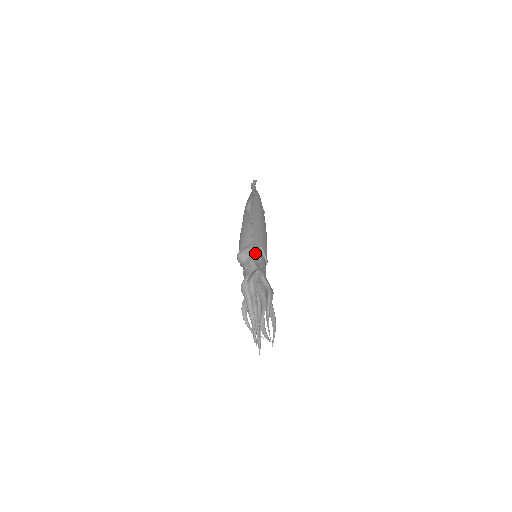
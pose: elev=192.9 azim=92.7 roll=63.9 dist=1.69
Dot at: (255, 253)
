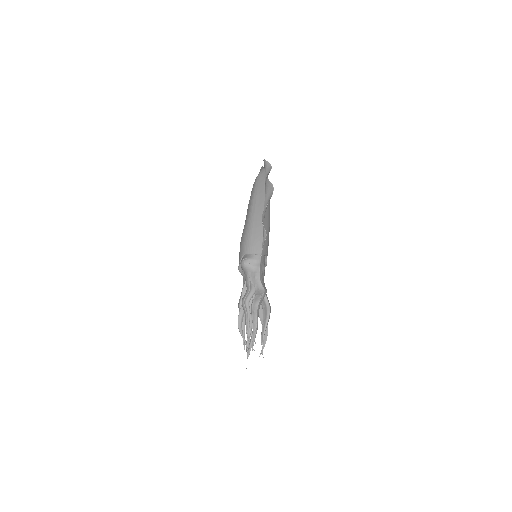
Dot at: (261, 266)
